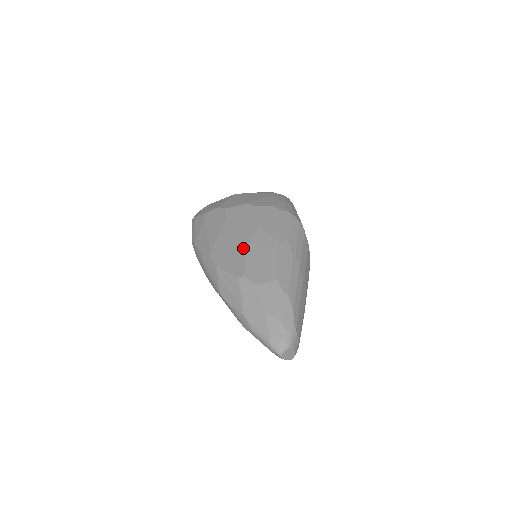
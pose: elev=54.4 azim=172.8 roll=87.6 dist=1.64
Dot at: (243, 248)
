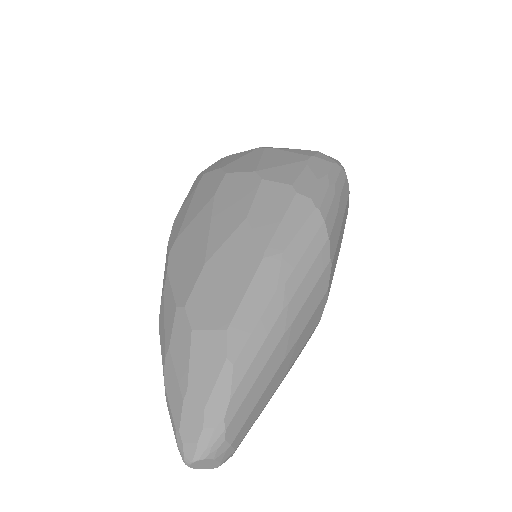
Dot at: (207, 253)
